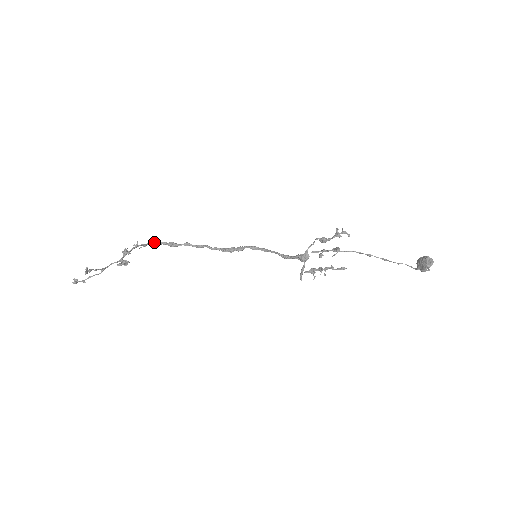
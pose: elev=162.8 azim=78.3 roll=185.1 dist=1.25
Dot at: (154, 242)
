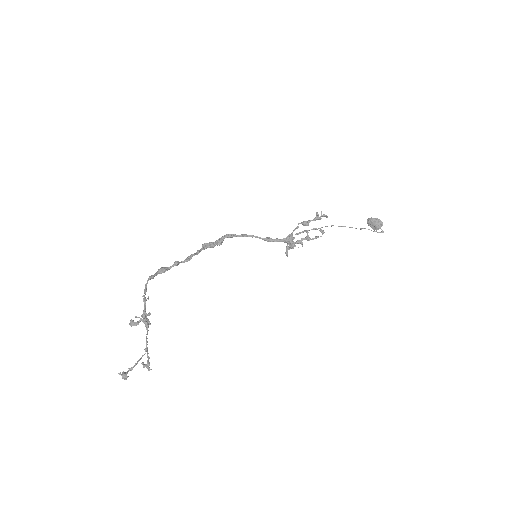
Dot at: occluded
